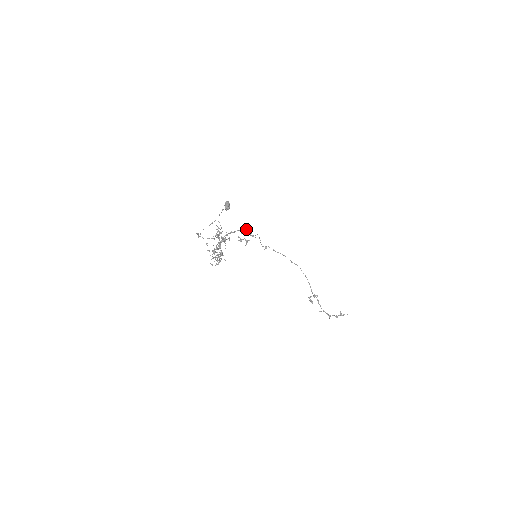
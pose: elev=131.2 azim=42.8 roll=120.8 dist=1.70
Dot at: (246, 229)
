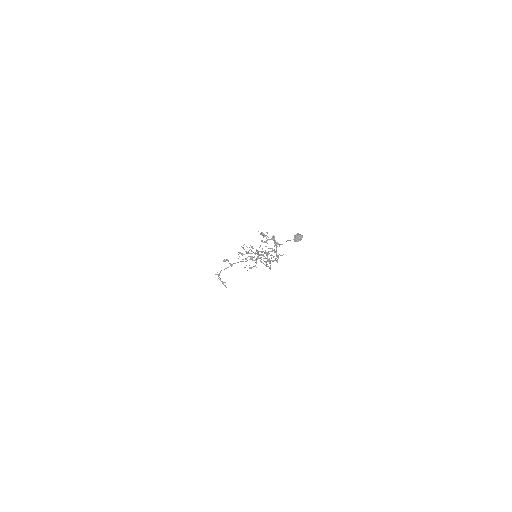
Dot at: (279, 244)
